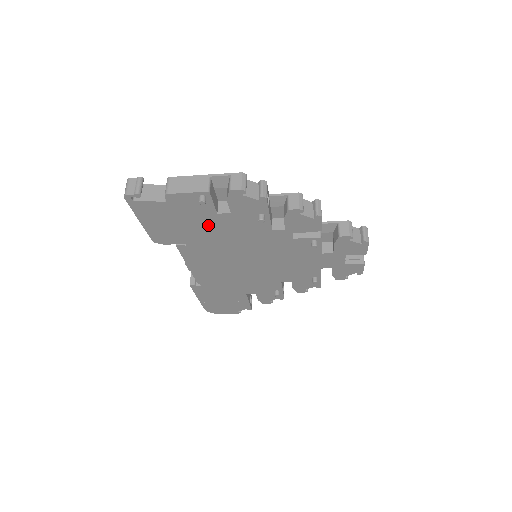
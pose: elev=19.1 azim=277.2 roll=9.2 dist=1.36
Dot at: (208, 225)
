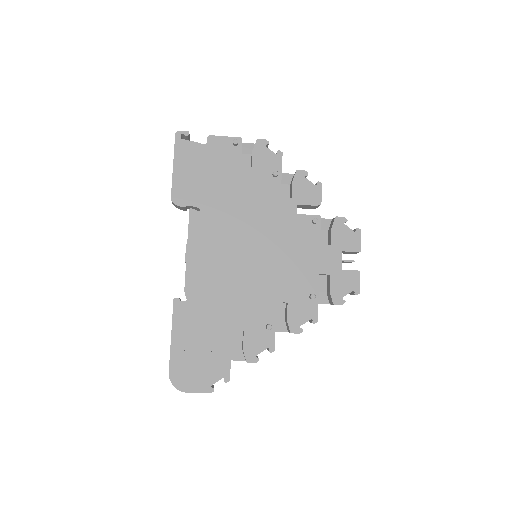
Dot at: (229, 182)
